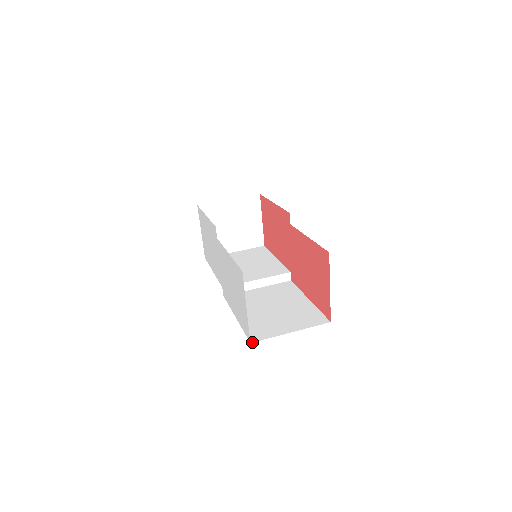
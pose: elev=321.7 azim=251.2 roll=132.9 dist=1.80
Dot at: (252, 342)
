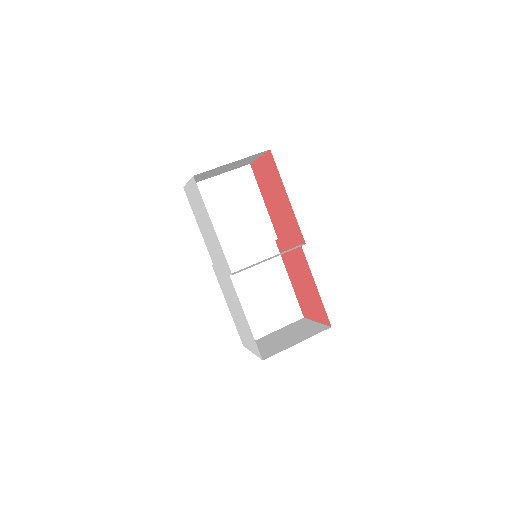
Dot at: occluded
